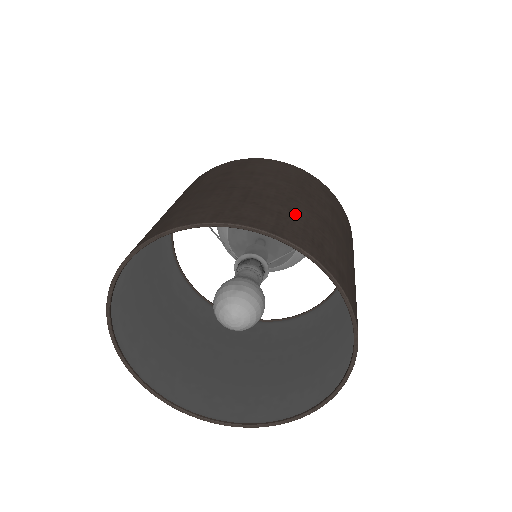
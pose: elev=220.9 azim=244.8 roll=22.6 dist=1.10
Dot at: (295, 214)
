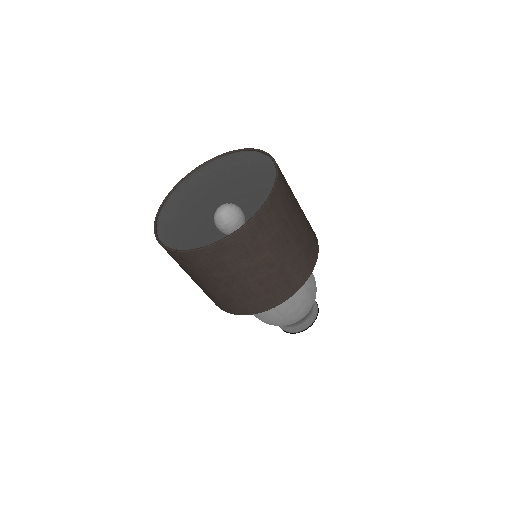
Dot at: (253, 172)
